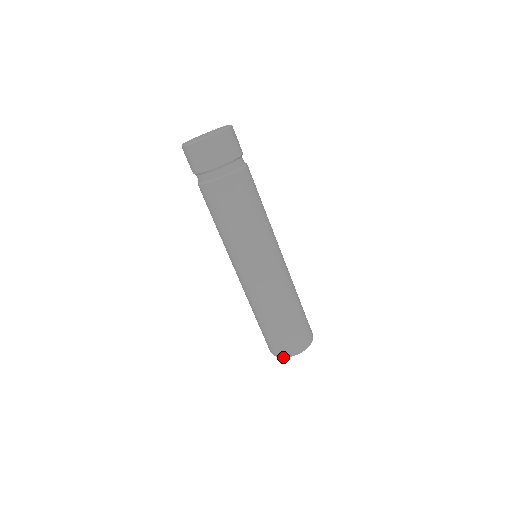
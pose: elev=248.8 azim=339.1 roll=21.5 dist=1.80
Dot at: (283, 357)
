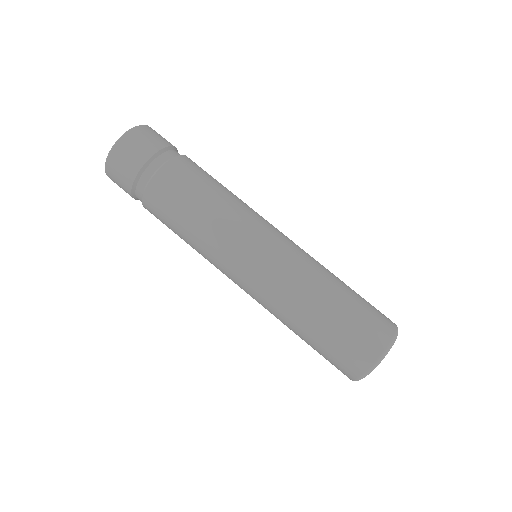
Dot at: (384, 353)
